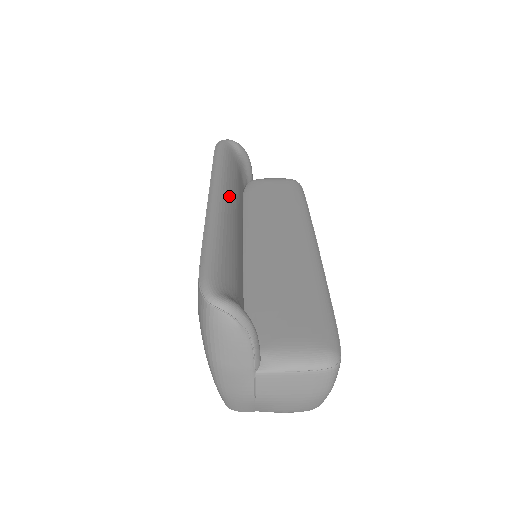
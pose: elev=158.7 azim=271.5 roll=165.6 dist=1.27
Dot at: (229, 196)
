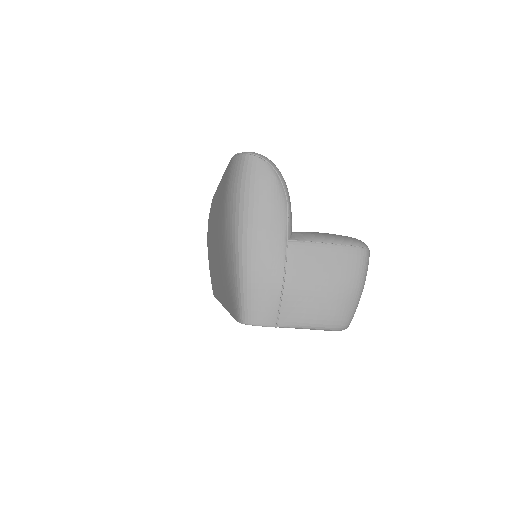
Dot at: occluded
